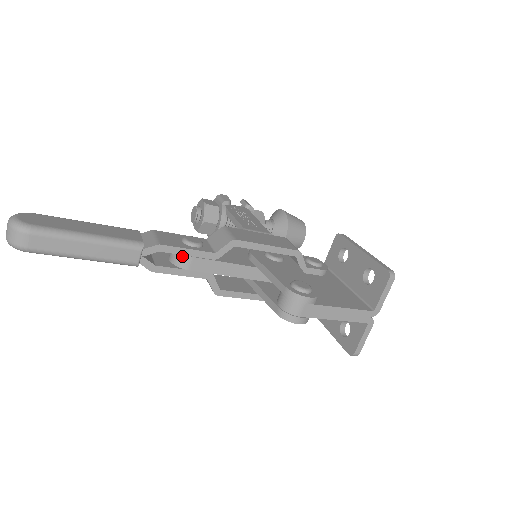
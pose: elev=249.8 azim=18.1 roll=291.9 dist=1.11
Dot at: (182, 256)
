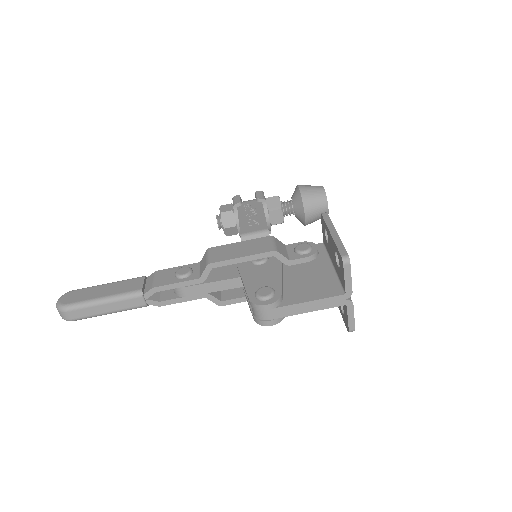
Dot at: (176, 288)
